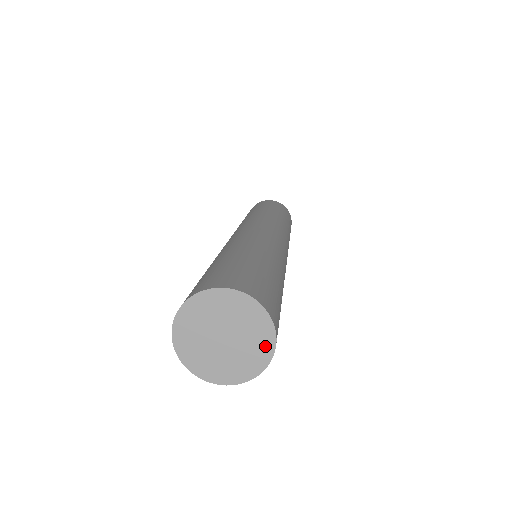
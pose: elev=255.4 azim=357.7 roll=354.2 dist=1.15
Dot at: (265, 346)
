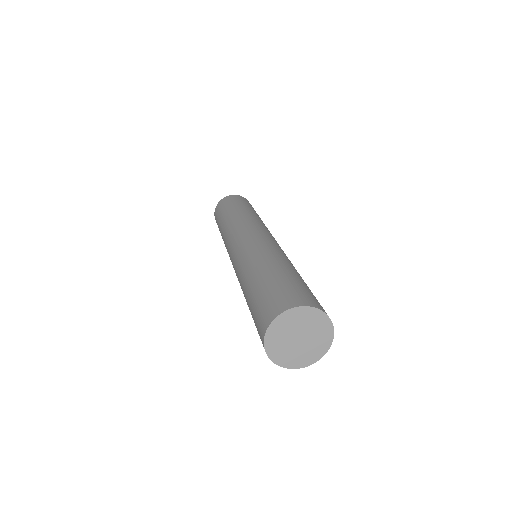
Dot at: (319, 317)
